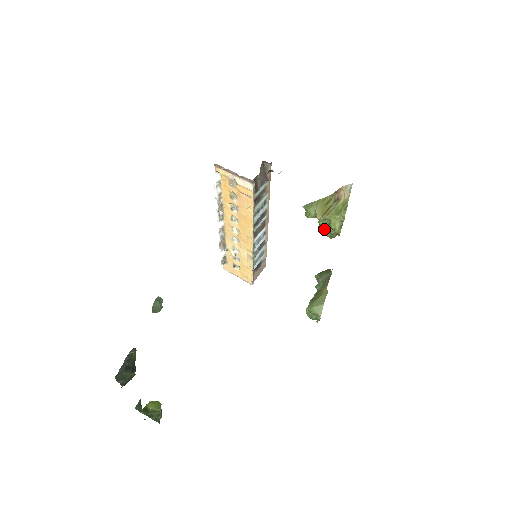
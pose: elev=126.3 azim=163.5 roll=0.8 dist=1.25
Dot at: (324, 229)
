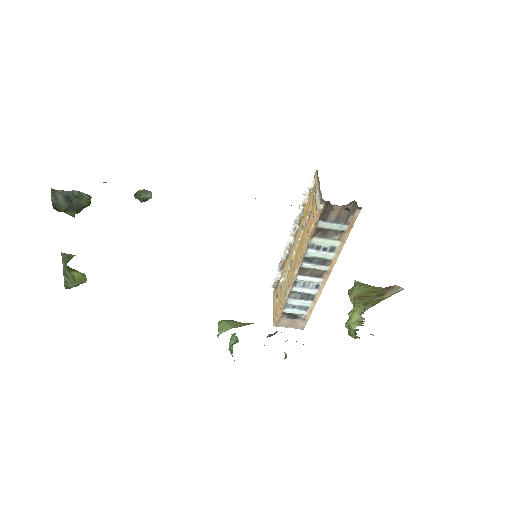
Dot at: occluded
